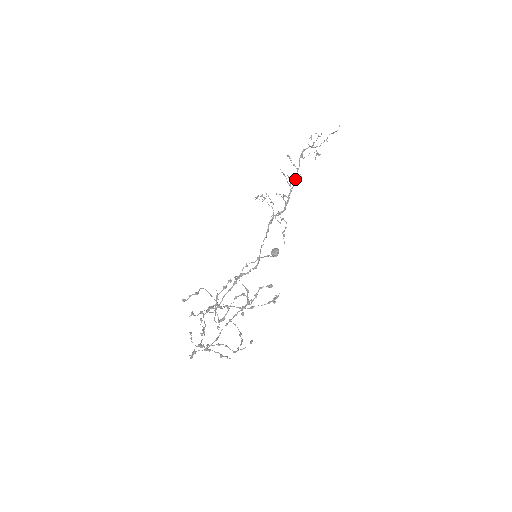
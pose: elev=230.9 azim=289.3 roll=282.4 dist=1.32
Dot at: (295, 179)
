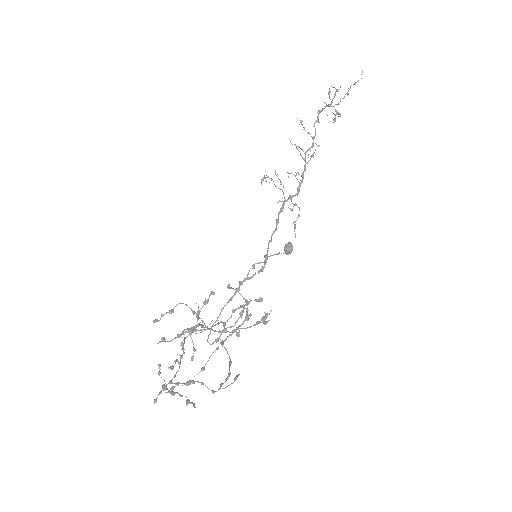
Dot at: (310, 151)
